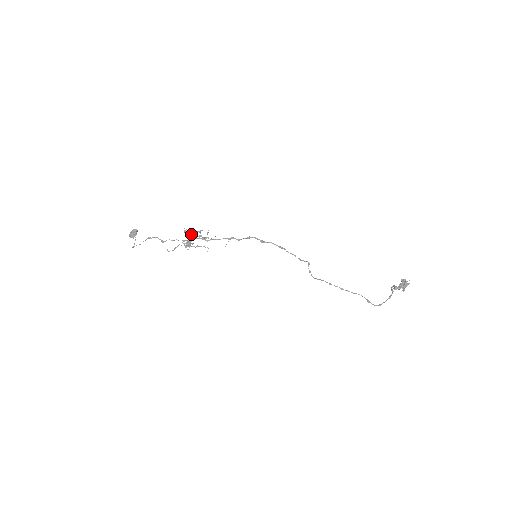
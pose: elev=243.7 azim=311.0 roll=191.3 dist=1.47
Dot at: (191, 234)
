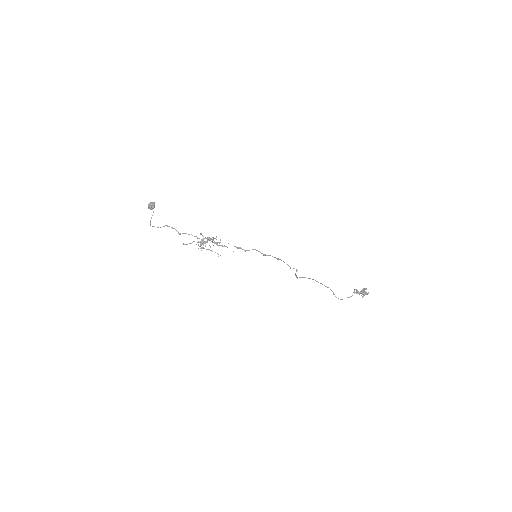
Dot at: occluded
